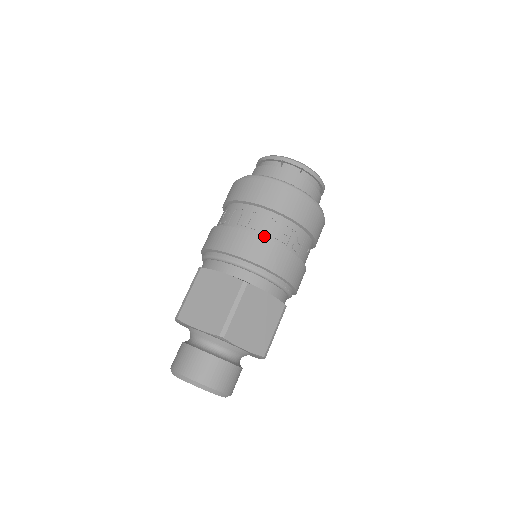
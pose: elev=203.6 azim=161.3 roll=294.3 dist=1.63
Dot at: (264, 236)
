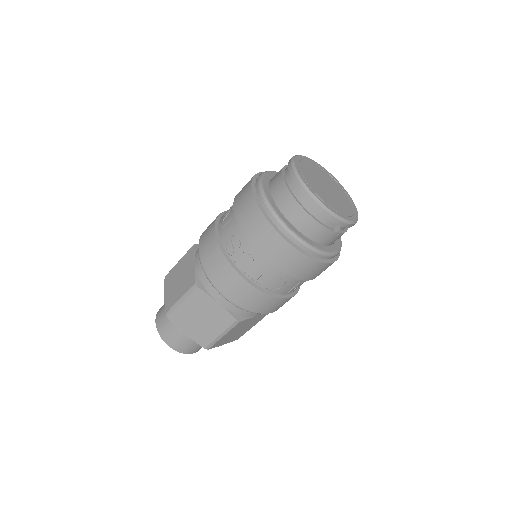
Dot at: (269, 290)
